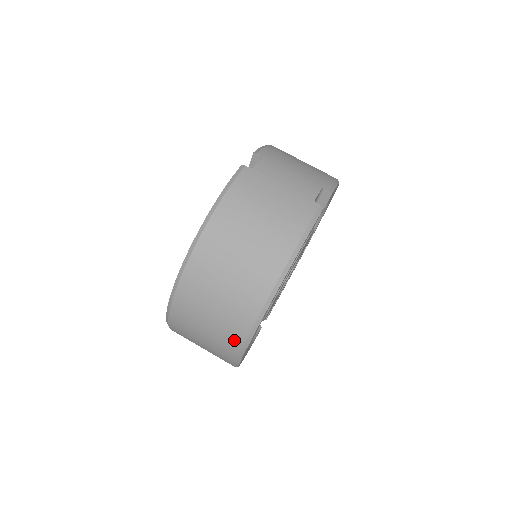
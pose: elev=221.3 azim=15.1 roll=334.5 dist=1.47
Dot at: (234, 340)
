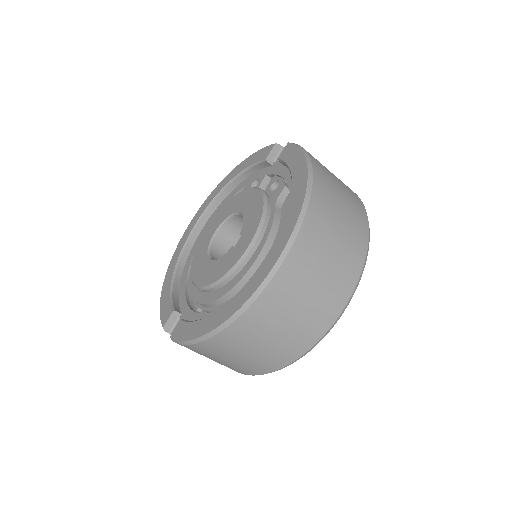
Dot at: (345, 288)
